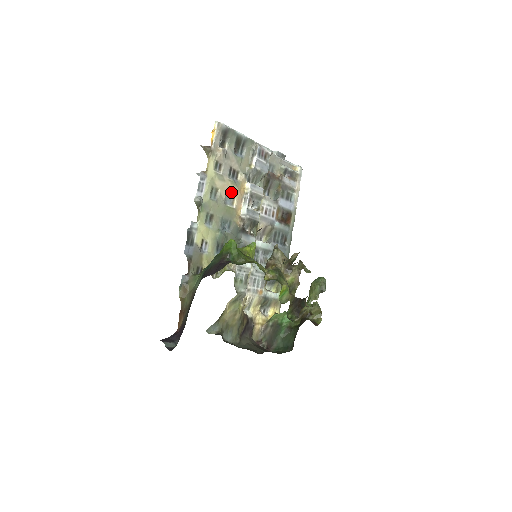
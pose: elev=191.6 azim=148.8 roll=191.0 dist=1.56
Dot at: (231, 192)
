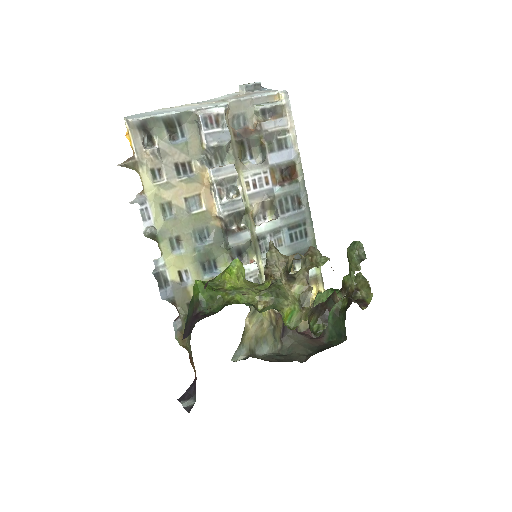
Dot at: (191, 193)
